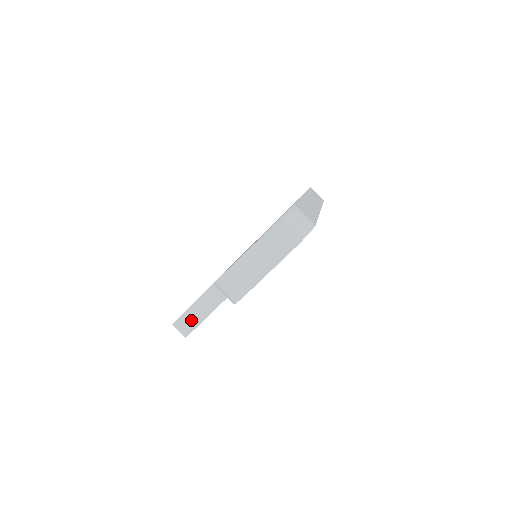
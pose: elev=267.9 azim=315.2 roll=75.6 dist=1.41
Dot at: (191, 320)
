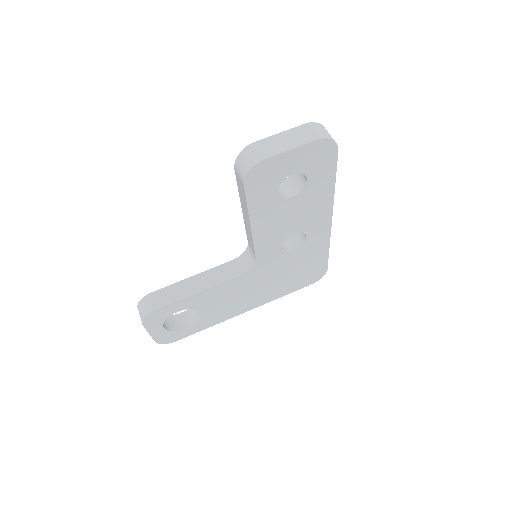
Dot at: (162, 298)
